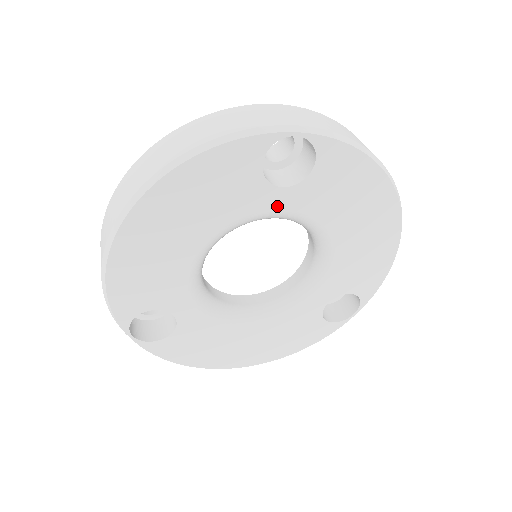
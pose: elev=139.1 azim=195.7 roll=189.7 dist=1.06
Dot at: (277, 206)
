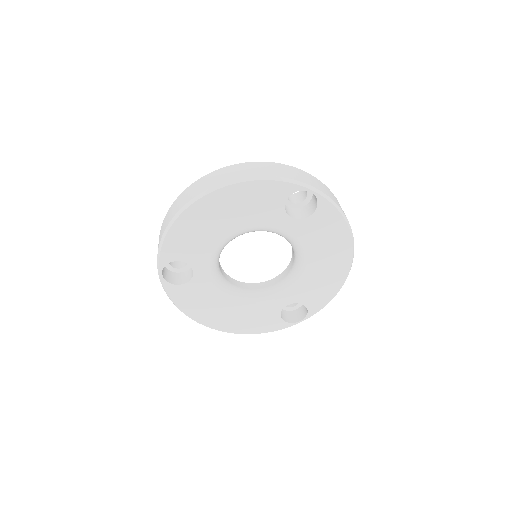
Dot at: (284, 227)
